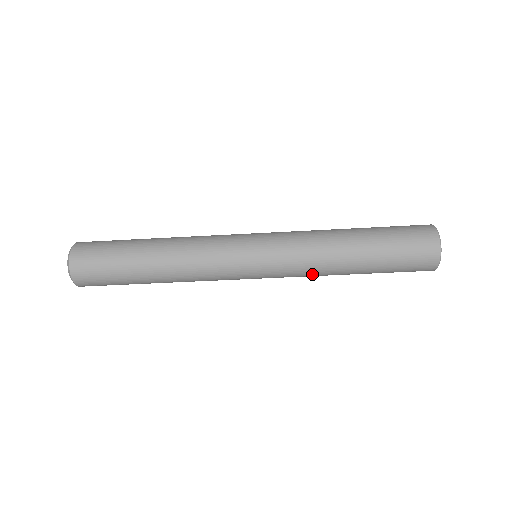
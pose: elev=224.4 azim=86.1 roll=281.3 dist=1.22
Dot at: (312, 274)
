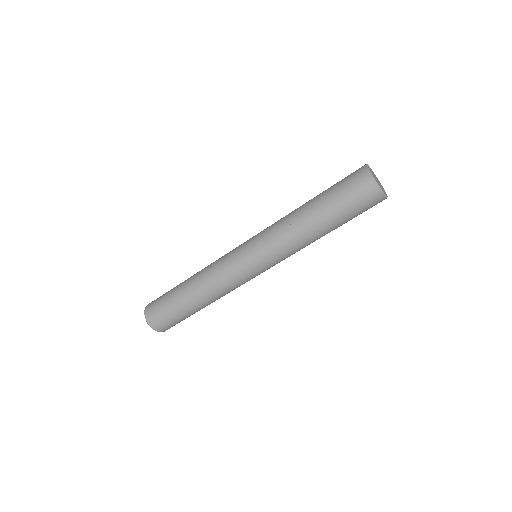
Dot at: (297, 249)
